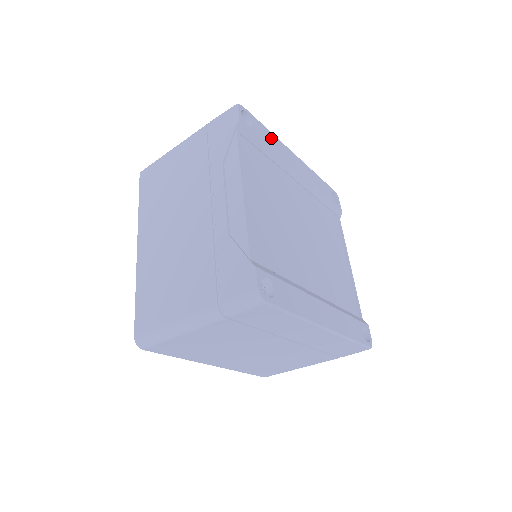
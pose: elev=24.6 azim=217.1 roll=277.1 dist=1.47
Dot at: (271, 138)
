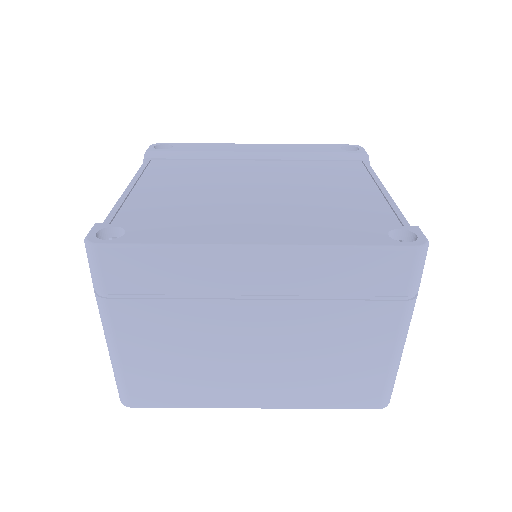
Dot at: (207, 146)
